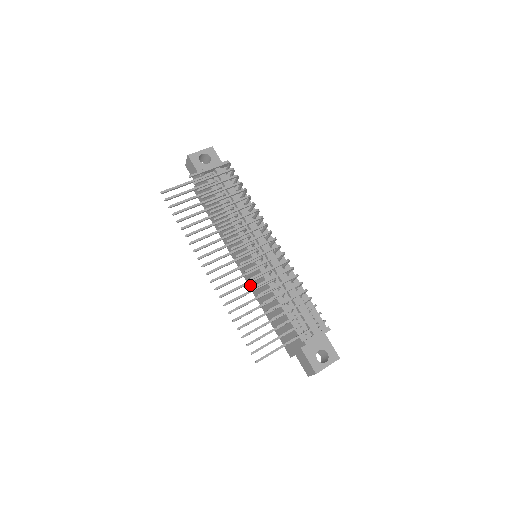
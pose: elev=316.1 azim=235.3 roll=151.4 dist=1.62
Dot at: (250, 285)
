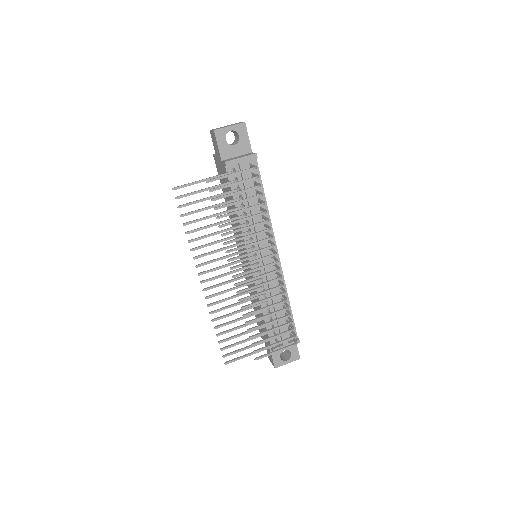
Dot at: (244, 270)
